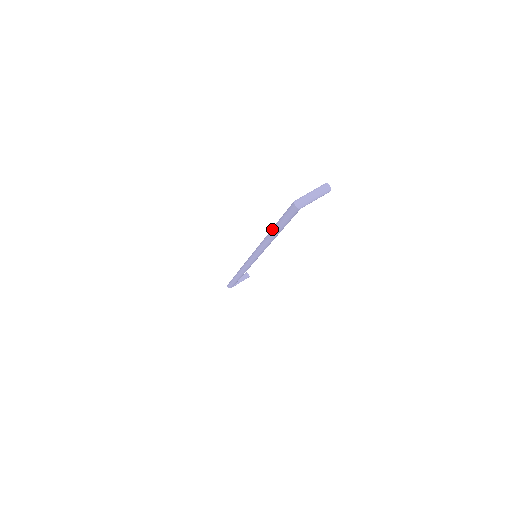
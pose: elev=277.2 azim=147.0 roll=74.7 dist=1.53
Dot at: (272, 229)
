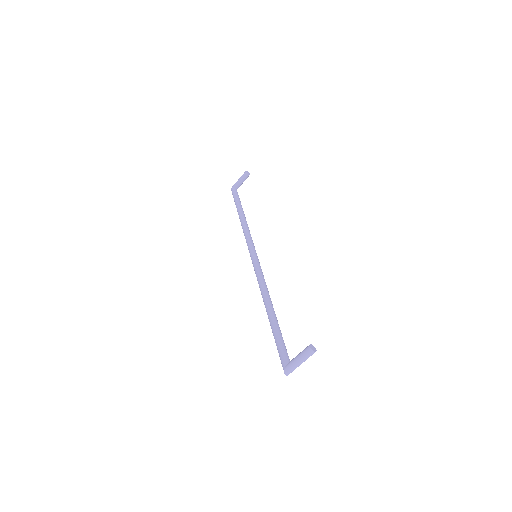
Dot at: occluded
